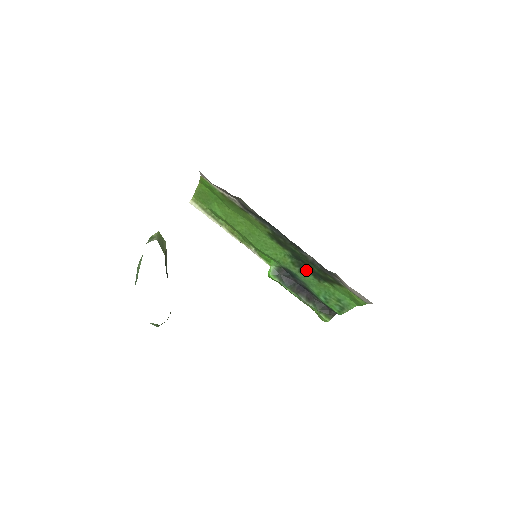
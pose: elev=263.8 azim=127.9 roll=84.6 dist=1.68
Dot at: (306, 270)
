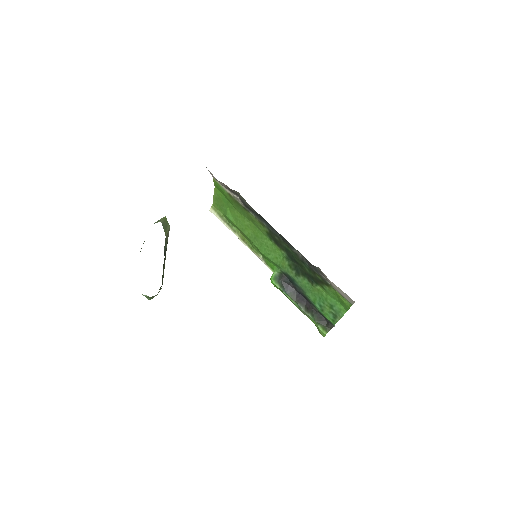
Dot at: (301, 273)
